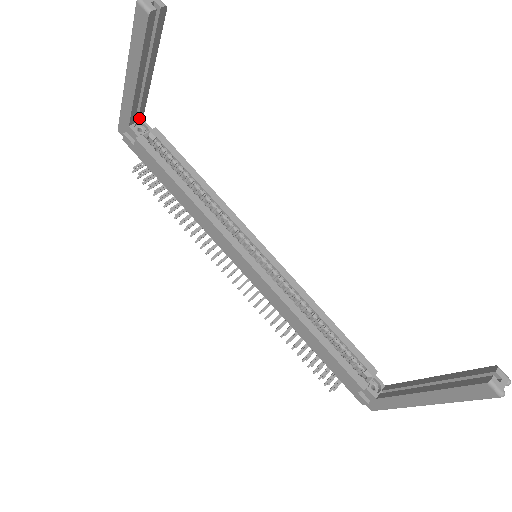
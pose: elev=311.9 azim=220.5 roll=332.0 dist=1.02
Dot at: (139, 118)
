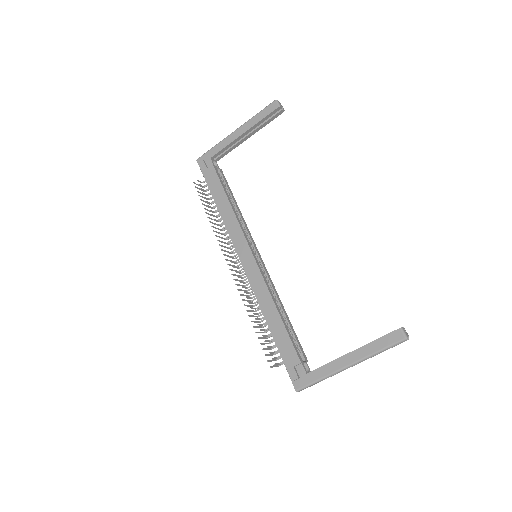
Dot at: (217, 159)
